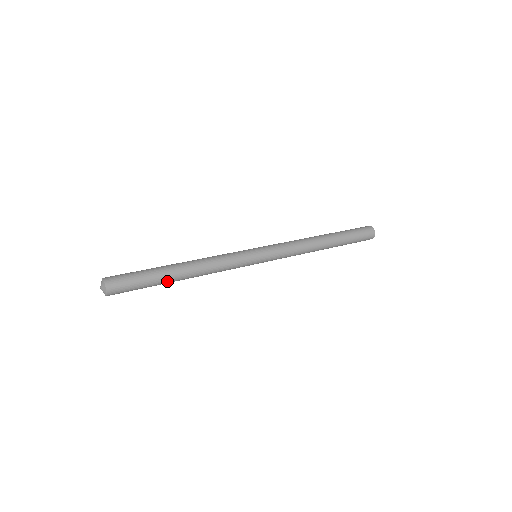
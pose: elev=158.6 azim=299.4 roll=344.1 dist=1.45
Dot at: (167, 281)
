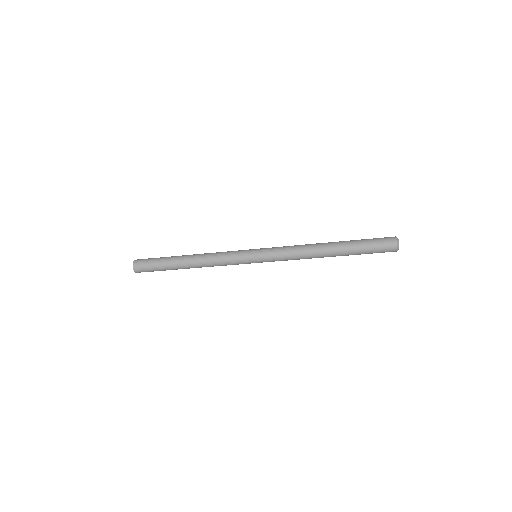
Dot at: (175, 259)
